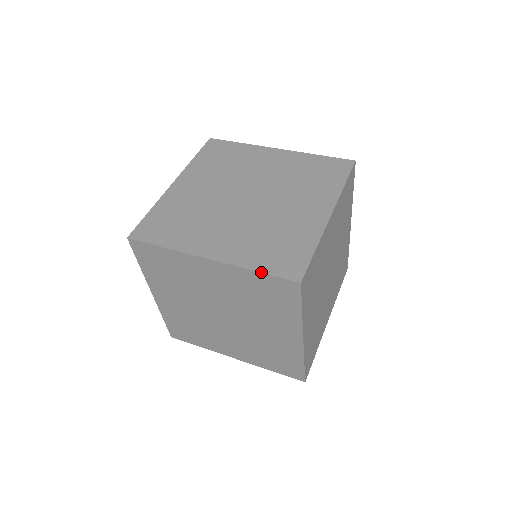
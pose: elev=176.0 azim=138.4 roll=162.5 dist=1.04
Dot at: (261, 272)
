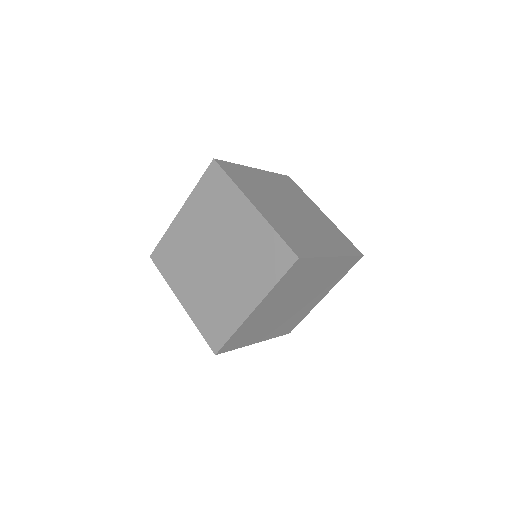
Dot at: (199, 181)
